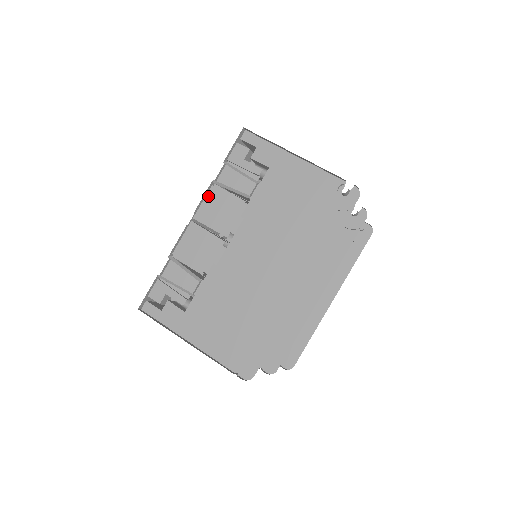
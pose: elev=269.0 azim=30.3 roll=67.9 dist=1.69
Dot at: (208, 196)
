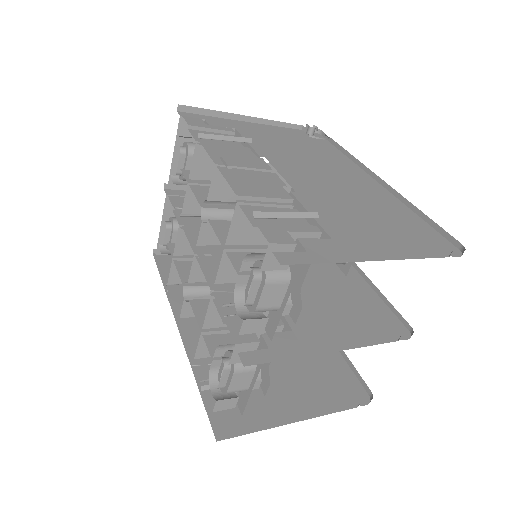
Dot at: (207, 147)
